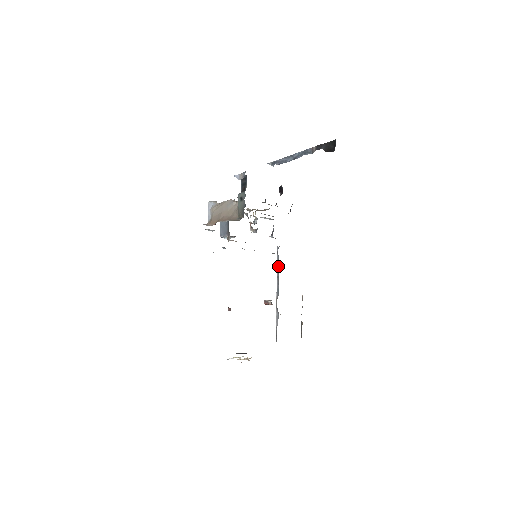
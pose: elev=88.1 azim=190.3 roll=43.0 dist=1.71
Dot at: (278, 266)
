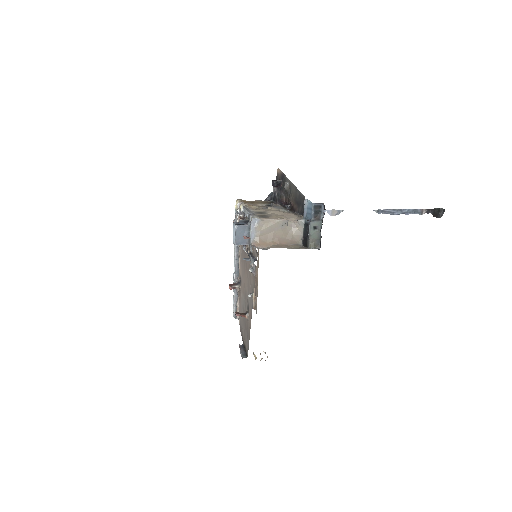
Dot at: (238, 249)
